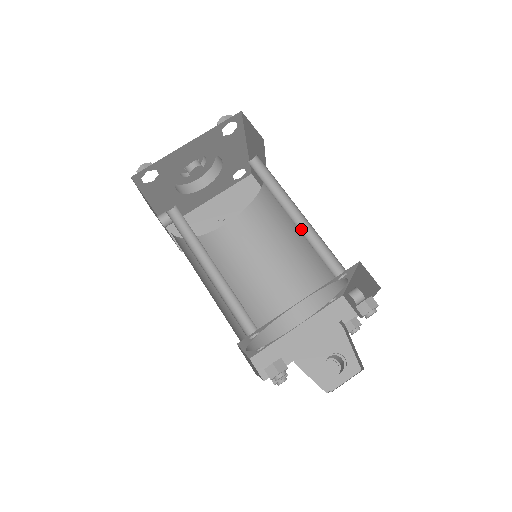
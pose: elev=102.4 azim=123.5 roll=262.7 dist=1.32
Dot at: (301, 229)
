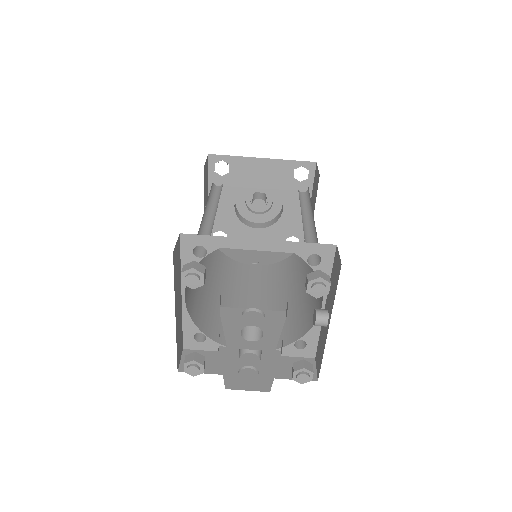
Dot at: (305, 230)
